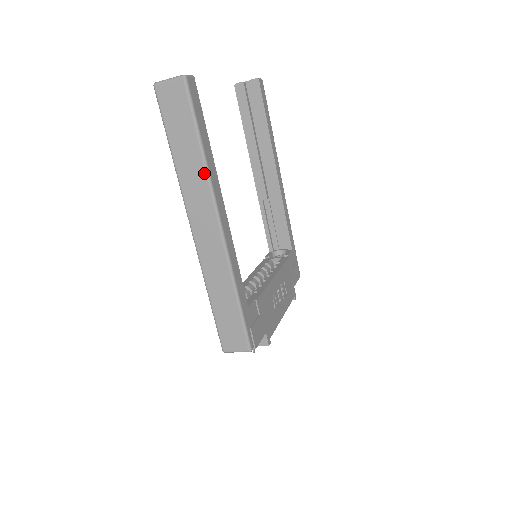
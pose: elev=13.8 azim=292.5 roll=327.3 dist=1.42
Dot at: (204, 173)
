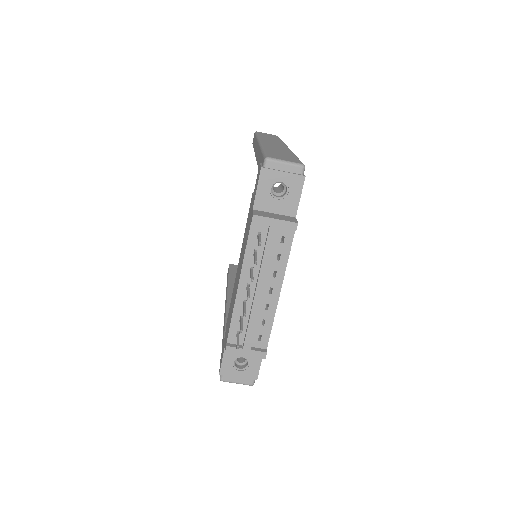
Dot at: (281, 141)
